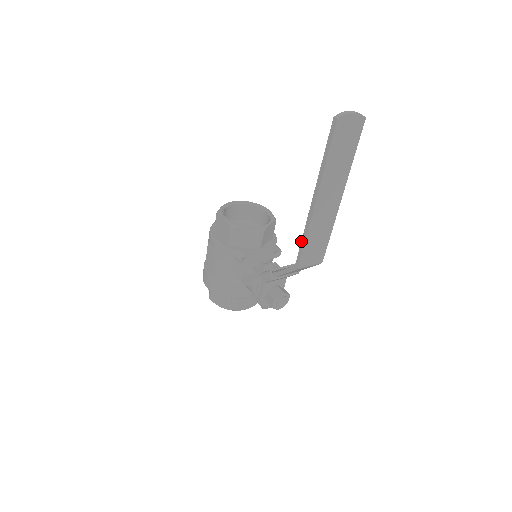
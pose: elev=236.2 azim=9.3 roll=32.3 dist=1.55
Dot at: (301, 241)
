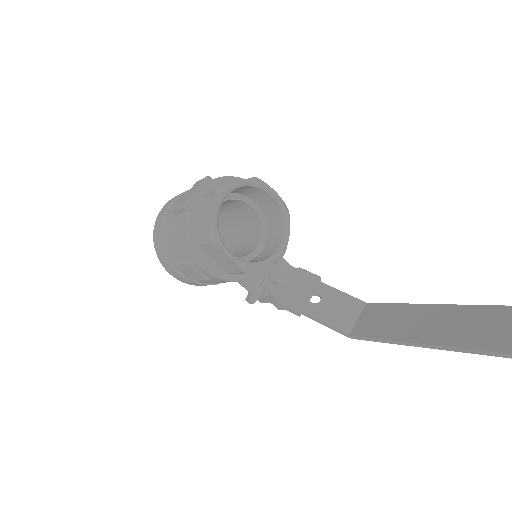
Dot at: (376, 339)
